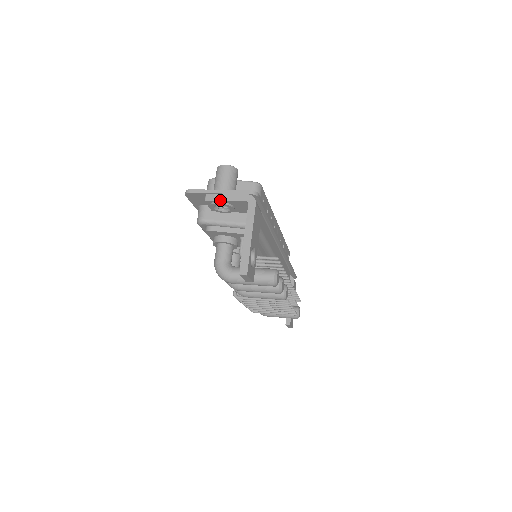
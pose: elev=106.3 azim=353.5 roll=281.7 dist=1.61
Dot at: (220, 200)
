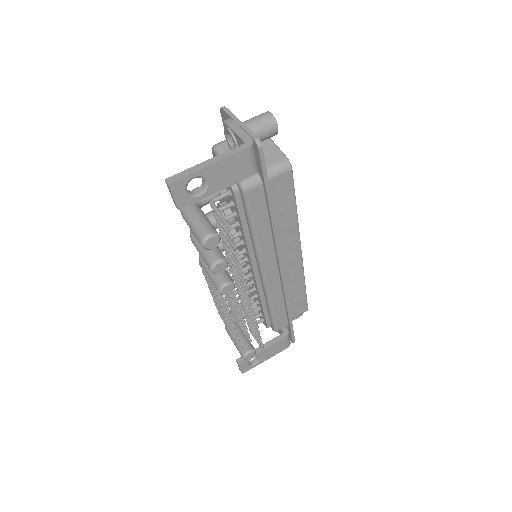
Dot at: (231, 127)
